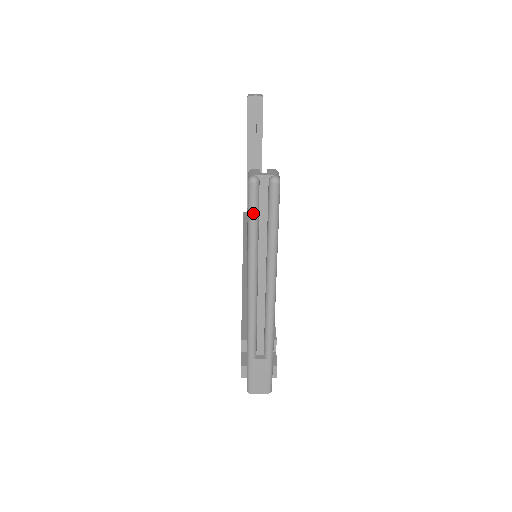
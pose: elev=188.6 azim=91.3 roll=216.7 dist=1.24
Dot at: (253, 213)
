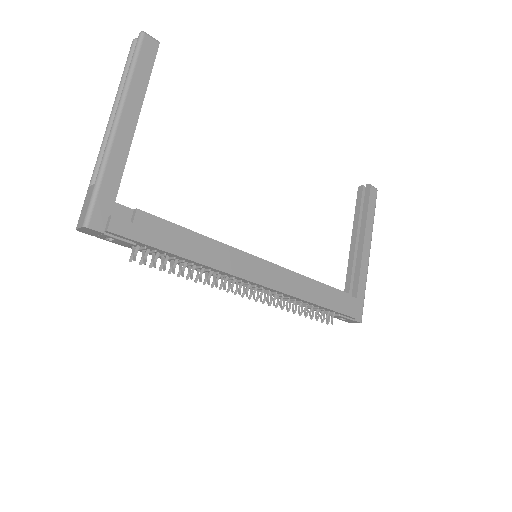
Dot at: (127, 60)
